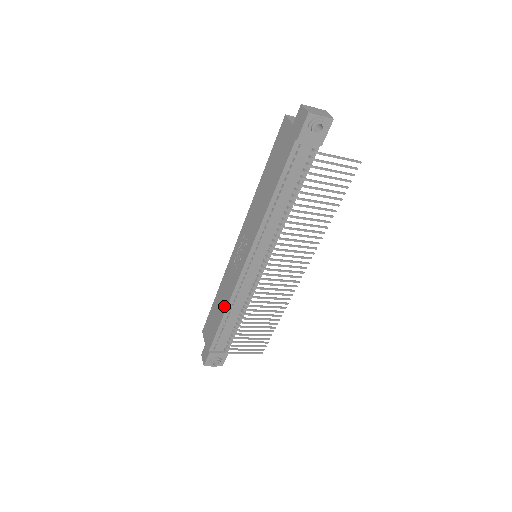
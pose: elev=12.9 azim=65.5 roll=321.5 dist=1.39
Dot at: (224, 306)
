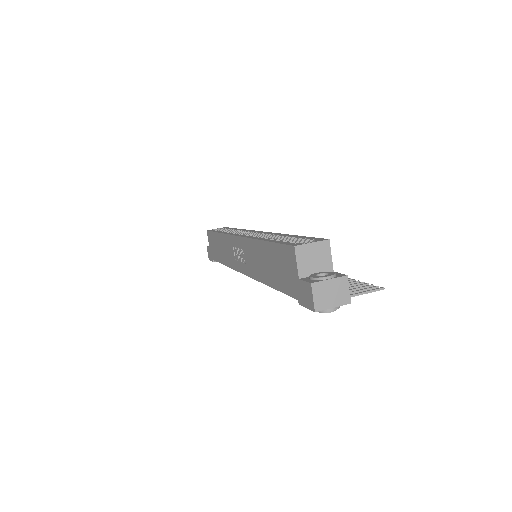
Dot at: (224, 260)
